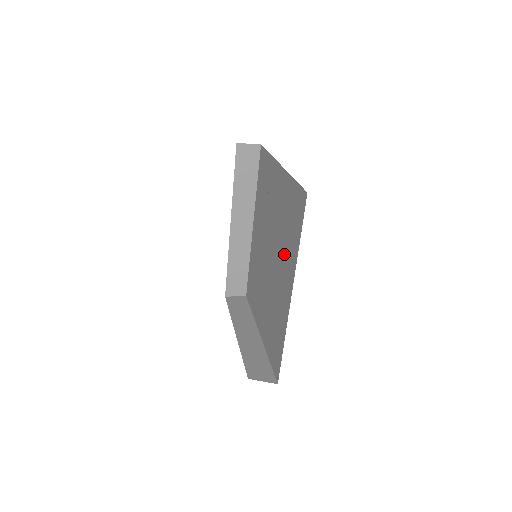
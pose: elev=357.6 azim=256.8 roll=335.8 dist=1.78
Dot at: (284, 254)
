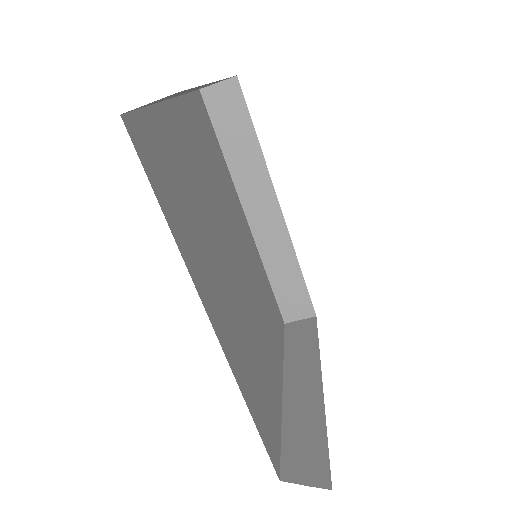
Dot at: occluded
